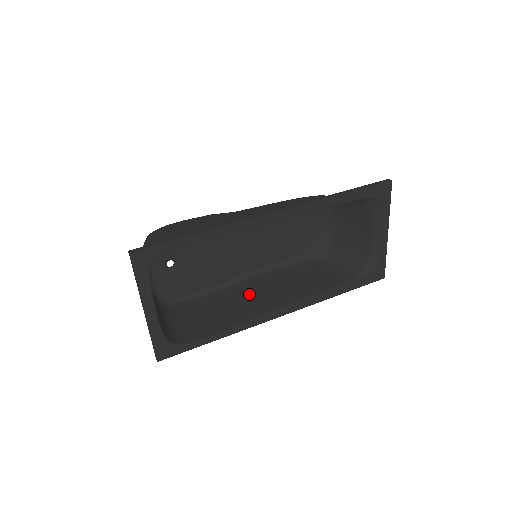
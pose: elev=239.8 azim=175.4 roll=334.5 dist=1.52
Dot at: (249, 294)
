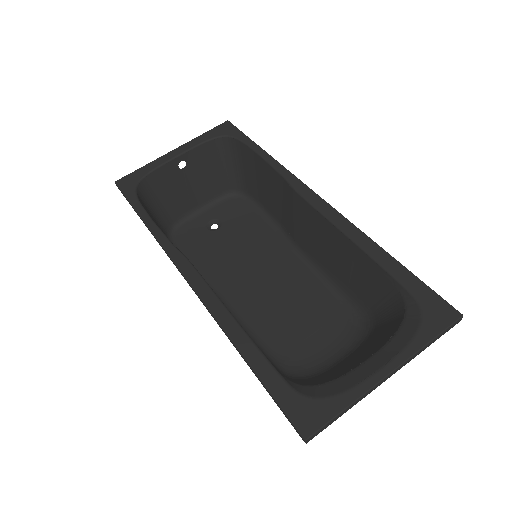
Dot at: occluded
